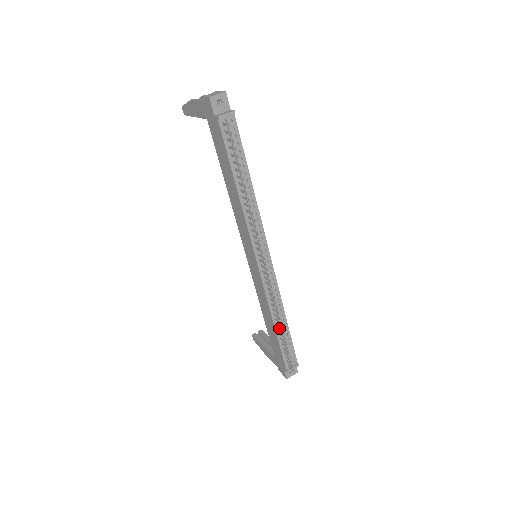
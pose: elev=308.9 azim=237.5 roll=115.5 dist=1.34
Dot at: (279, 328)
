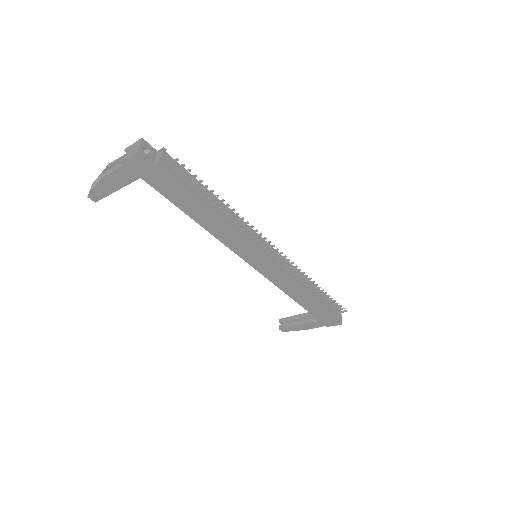
Dot at: (313, 292)
